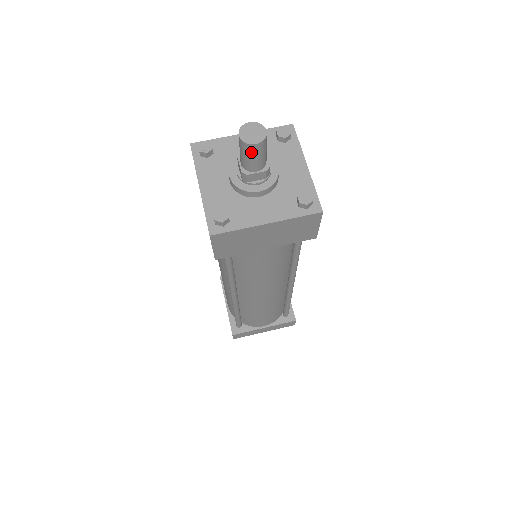
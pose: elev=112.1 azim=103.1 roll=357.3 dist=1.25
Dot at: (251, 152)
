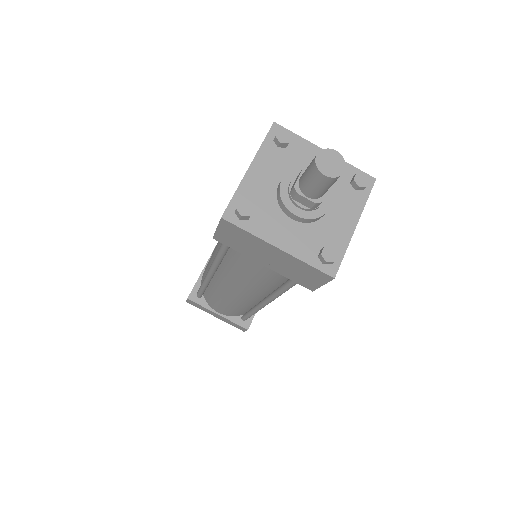
Dot at: (315, 178)
